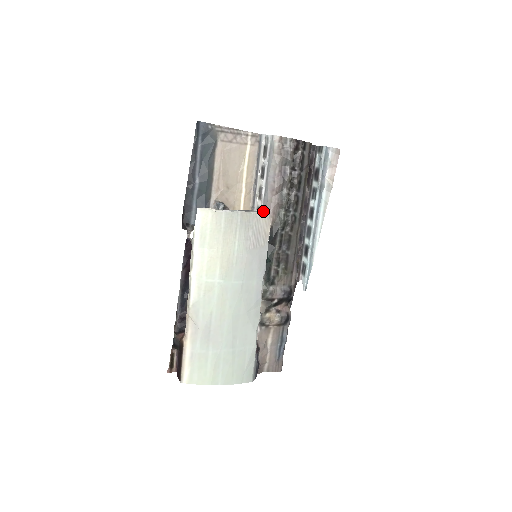
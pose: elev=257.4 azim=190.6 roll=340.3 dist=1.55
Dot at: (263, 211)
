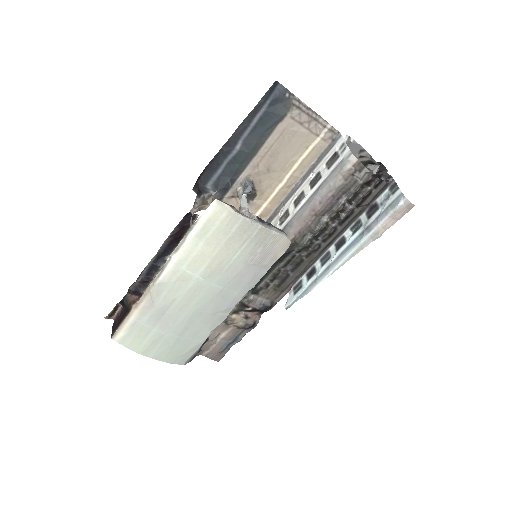
Dot at: (290, 222)
